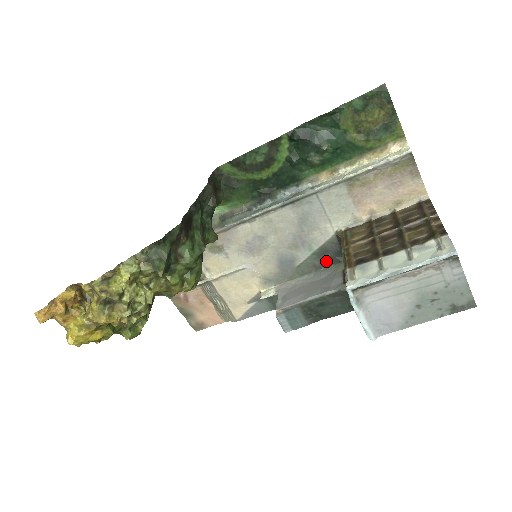
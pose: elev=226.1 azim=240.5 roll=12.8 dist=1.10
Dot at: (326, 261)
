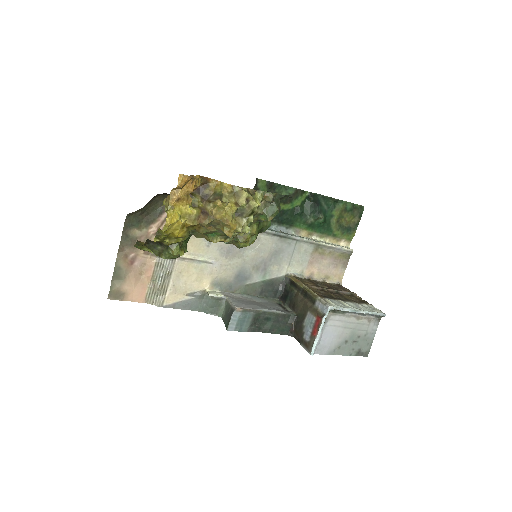
Dot at: (265, 292)
